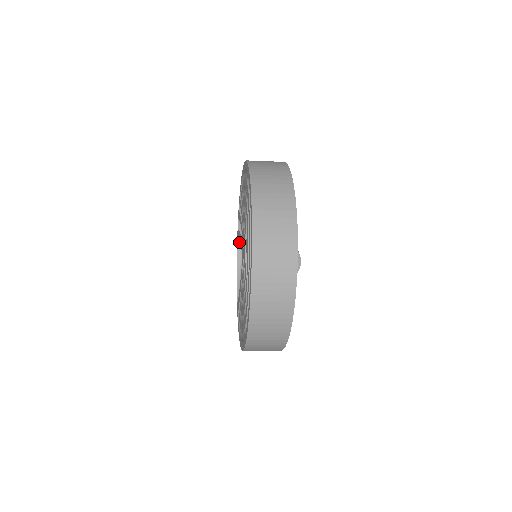
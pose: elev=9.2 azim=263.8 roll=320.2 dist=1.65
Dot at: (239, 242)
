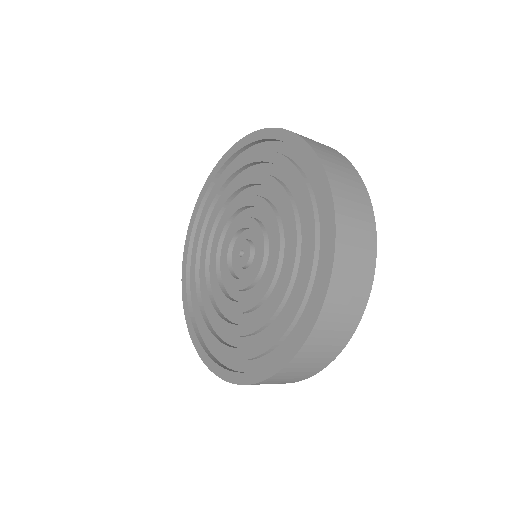
Dot at: (205, 261)
